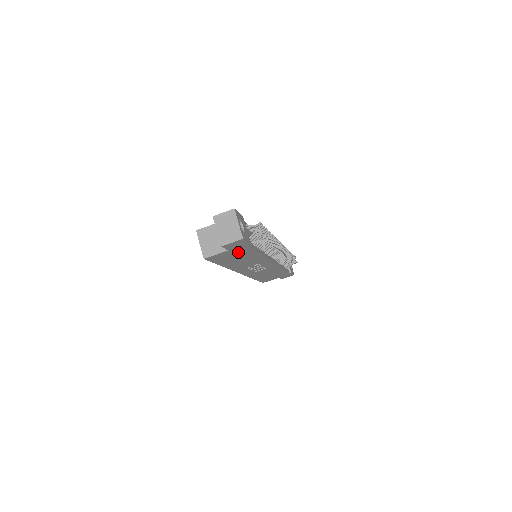
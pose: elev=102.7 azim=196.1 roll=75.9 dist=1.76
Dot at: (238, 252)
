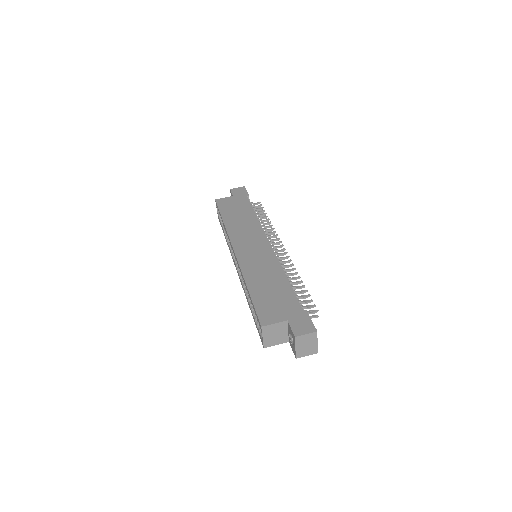
Dot at: occluded
